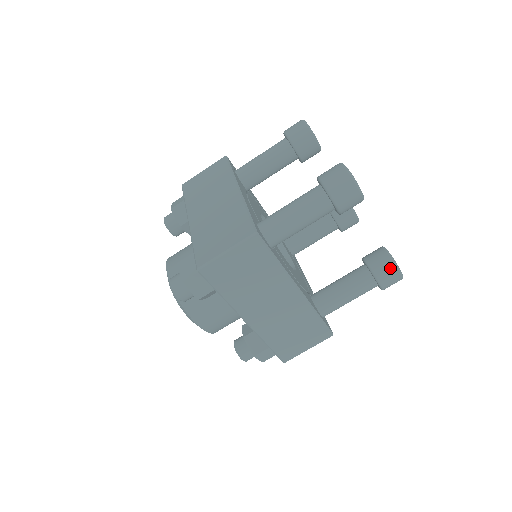
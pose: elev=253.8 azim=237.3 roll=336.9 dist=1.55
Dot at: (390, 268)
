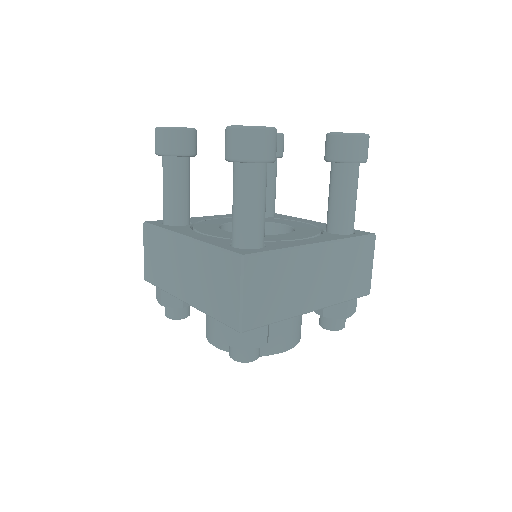
Dot at: (353, 142)
